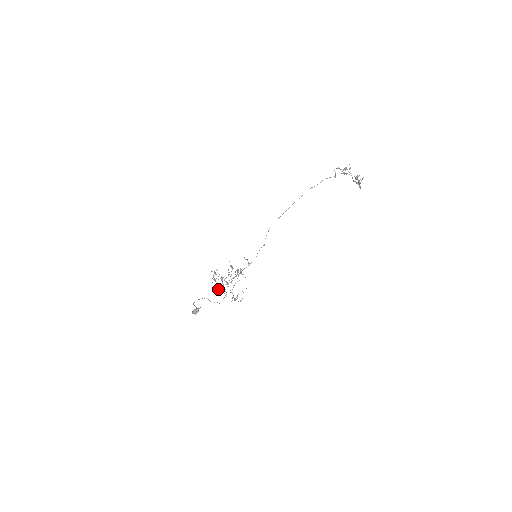
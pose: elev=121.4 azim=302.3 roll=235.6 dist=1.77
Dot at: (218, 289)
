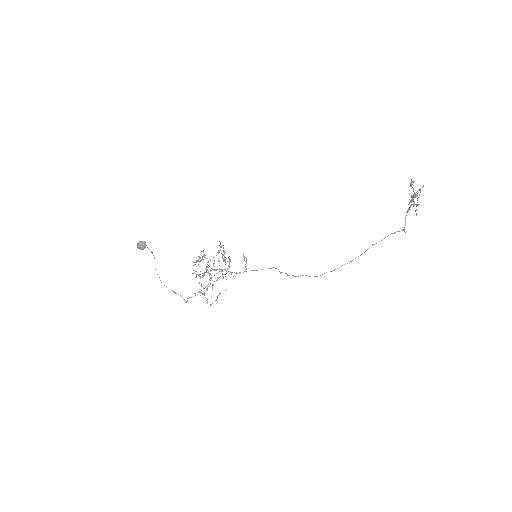
Dot at: (193, 270)
